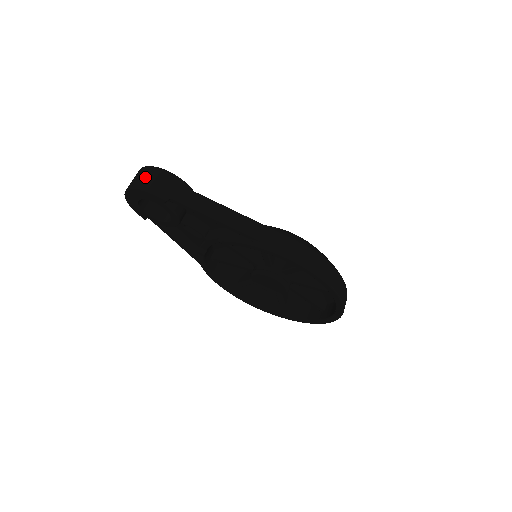
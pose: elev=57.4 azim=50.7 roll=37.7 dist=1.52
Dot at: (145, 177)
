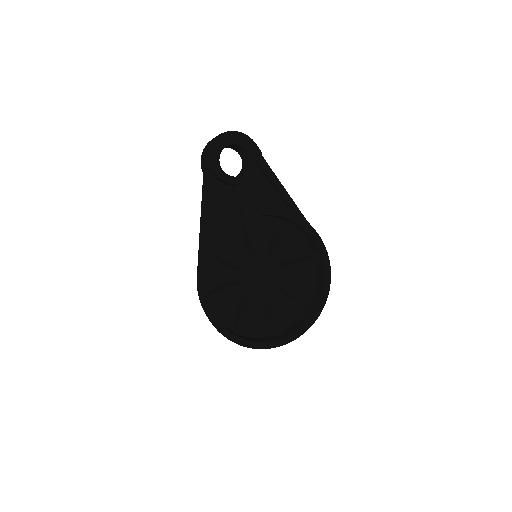
Dot at: occluded
